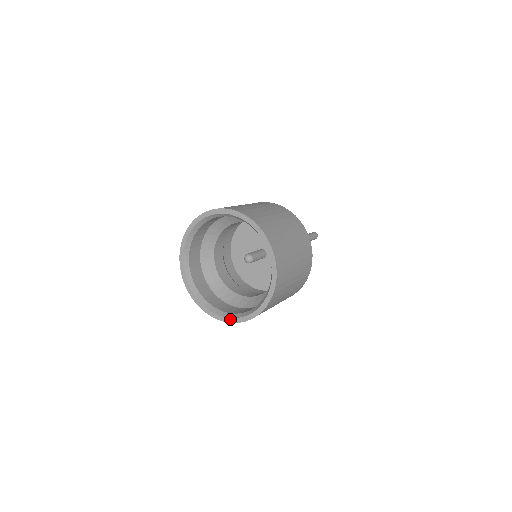
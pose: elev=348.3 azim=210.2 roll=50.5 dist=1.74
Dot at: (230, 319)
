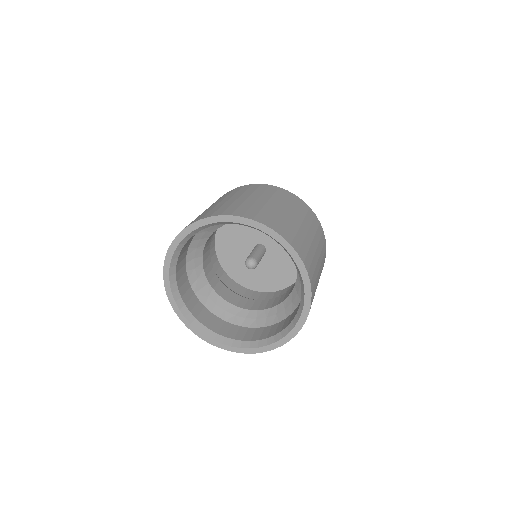
Dot at: (218, 343)
